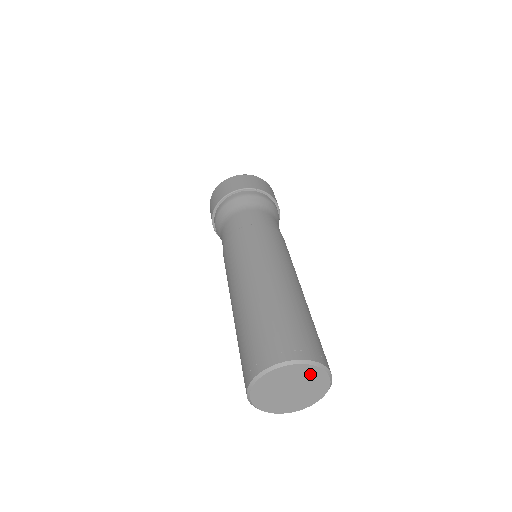
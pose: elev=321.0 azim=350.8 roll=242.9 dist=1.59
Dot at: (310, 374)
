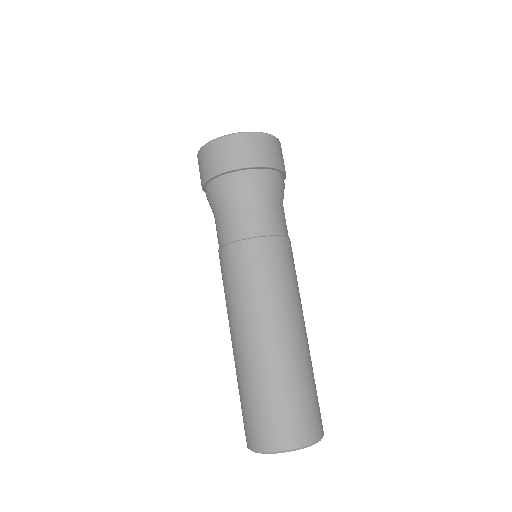
Dot at: occluded
